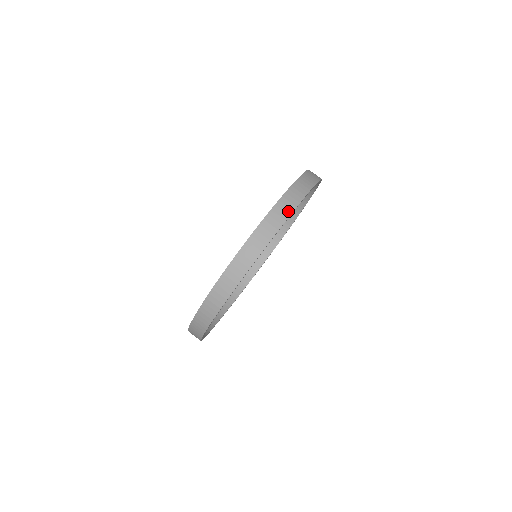
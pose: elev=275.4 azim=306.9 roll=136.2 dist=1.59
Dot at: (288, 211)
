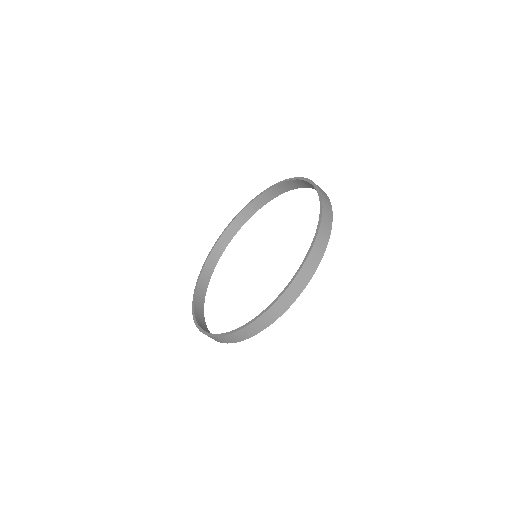
Dot at: (321, 254)
